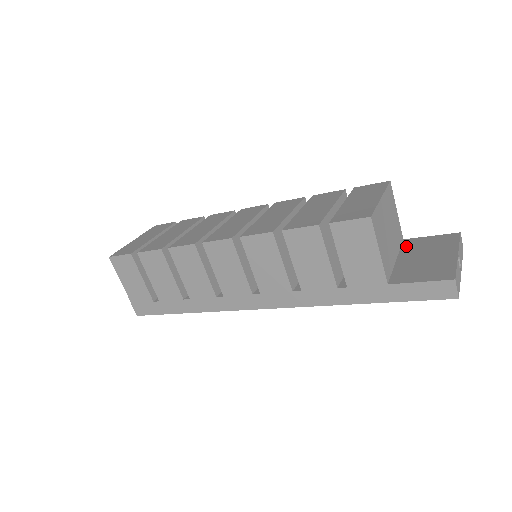
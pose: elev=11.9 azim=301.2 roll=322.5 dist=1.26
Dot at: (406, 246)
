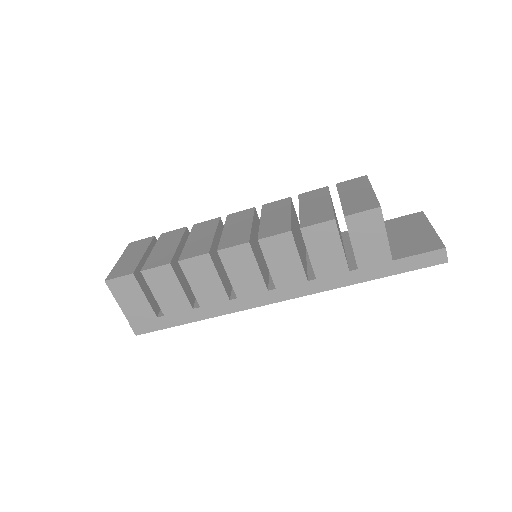
Dot at: occluded
